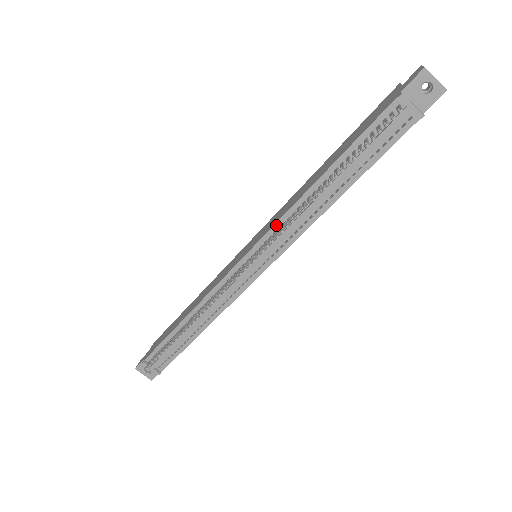
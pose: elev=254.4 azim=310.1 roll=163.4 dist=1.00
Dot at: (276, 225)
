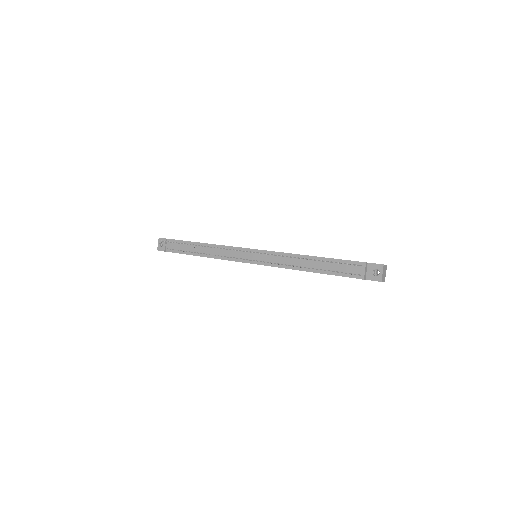
Dot at: (276, 252)
